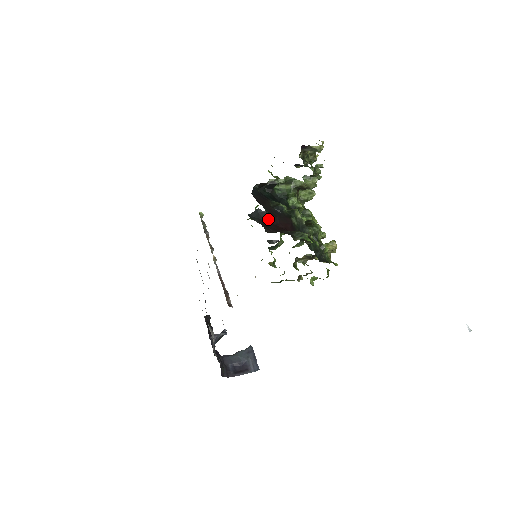
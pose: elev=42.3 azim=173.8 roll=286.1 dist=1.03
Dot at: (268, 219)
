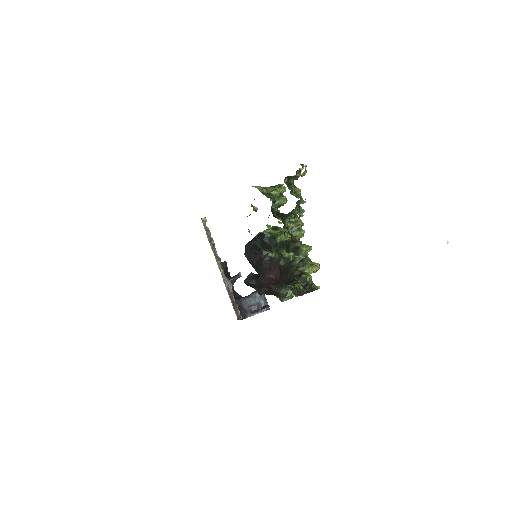
Dot at: (260, 275)
